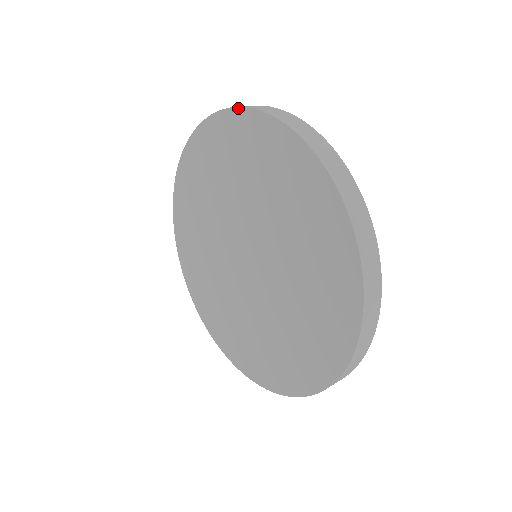
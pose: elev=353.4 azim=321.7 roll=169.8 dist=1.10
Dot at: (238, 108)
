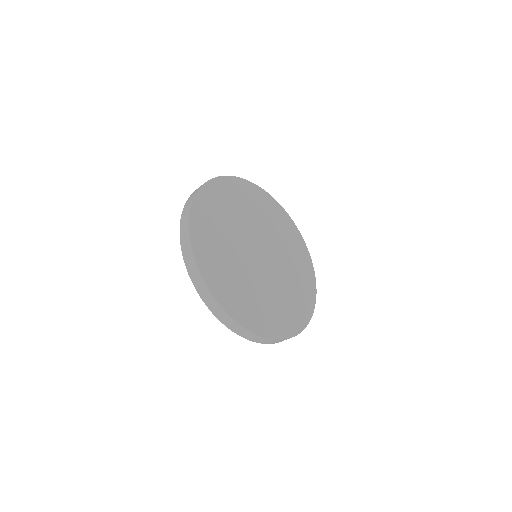
Dot at: (180, 225)
